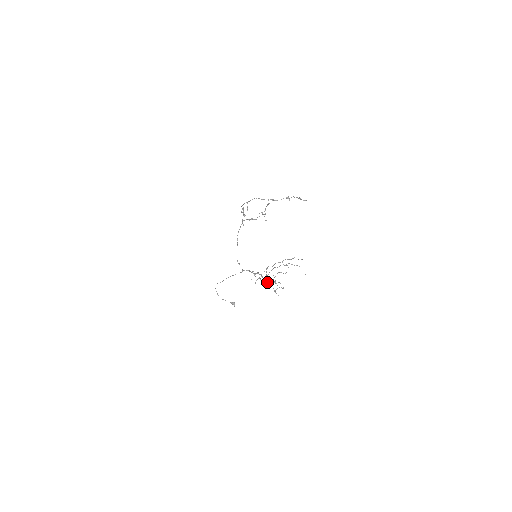
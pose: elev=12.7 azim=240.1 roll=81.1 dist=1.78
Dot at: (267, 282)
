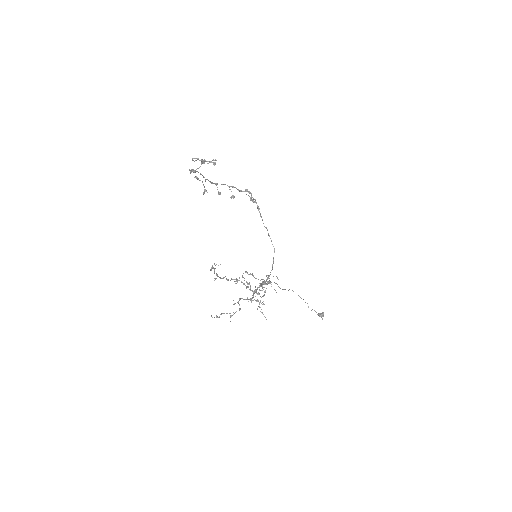
Dot at: (261, 297)
